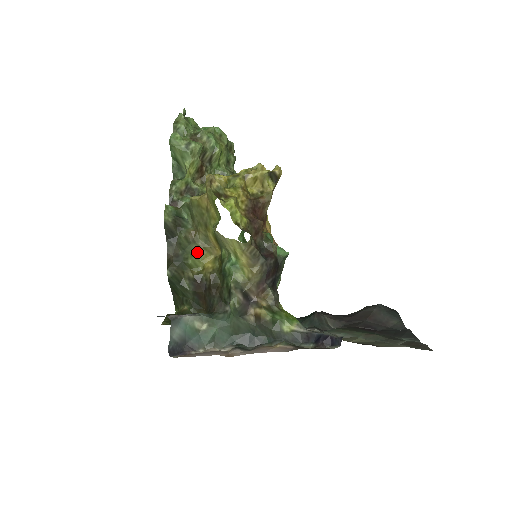
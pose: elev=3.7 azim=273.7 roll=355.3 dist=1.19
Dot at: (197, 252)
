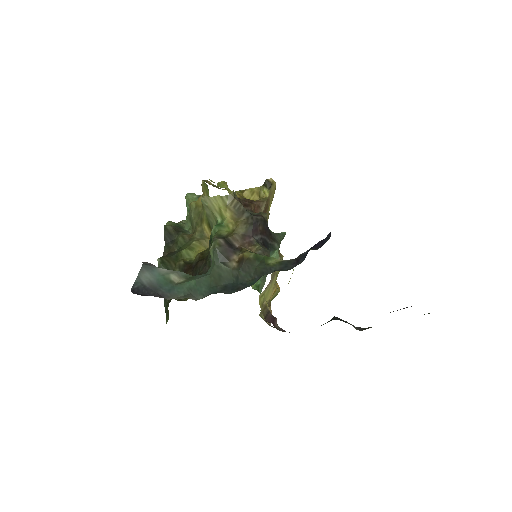
Dot at: (191, 245)
